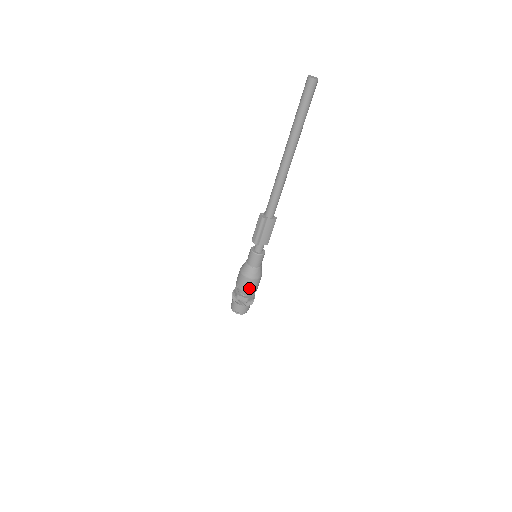
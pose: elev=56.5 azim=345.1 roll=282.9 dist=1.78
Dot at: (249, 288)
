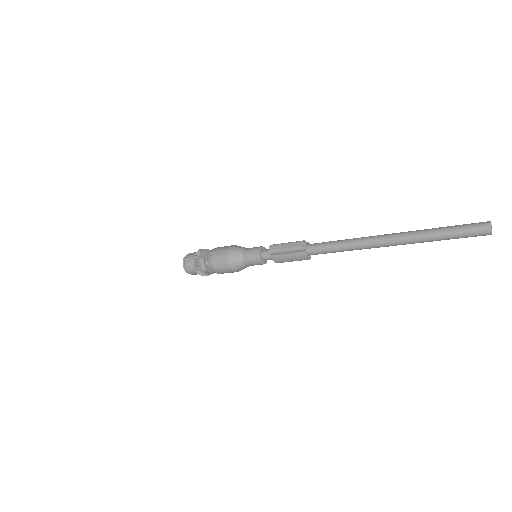
Dot at: (219, 268)
